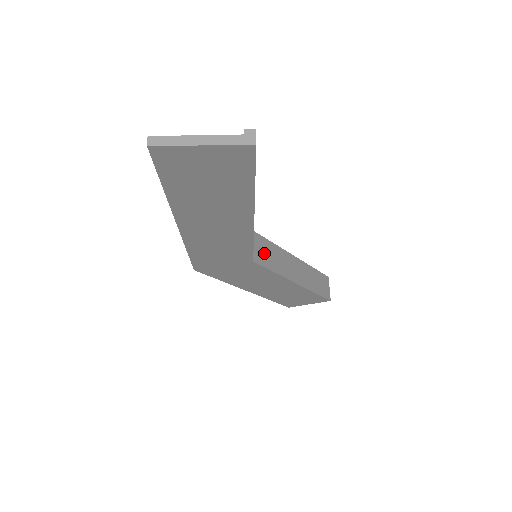
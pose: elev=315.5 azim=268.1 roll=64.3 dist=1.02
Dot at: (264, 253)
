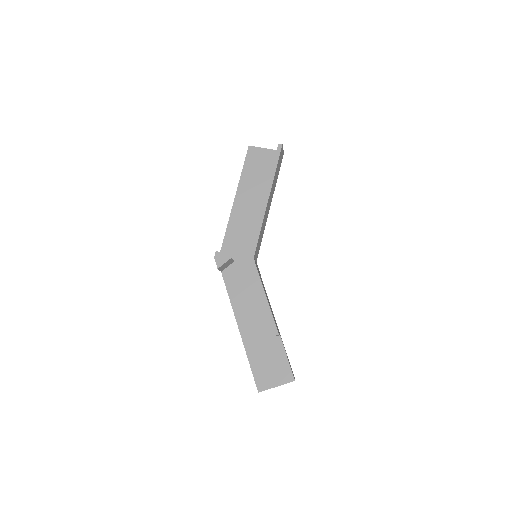
Dot at: (258, 247)
